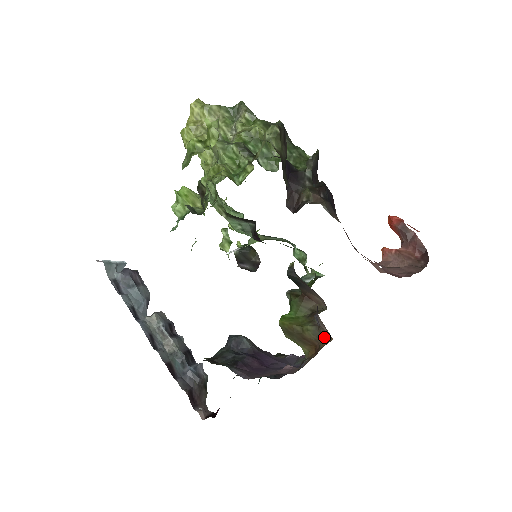
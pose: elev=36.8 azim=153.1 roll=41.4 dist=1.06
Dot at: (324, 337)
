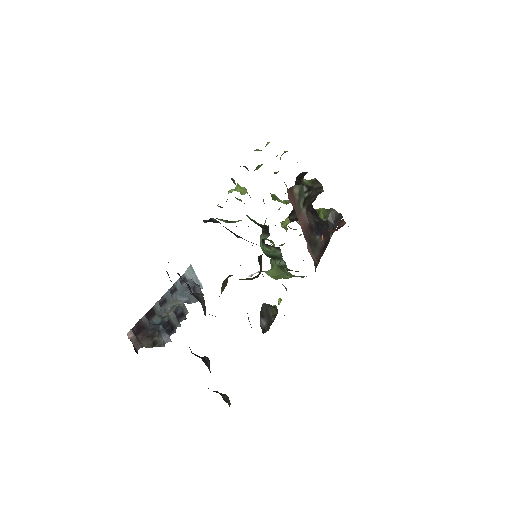
Dot at: occluded
